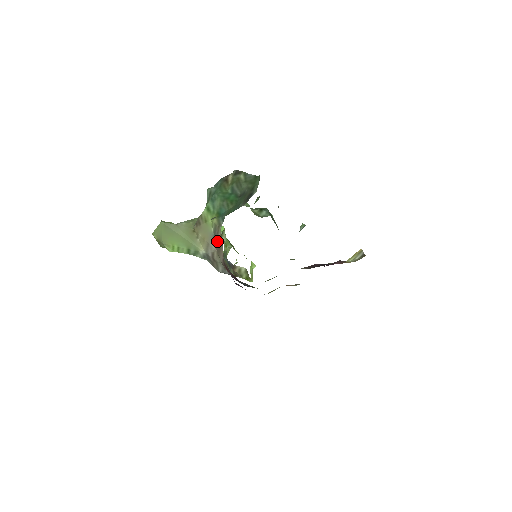
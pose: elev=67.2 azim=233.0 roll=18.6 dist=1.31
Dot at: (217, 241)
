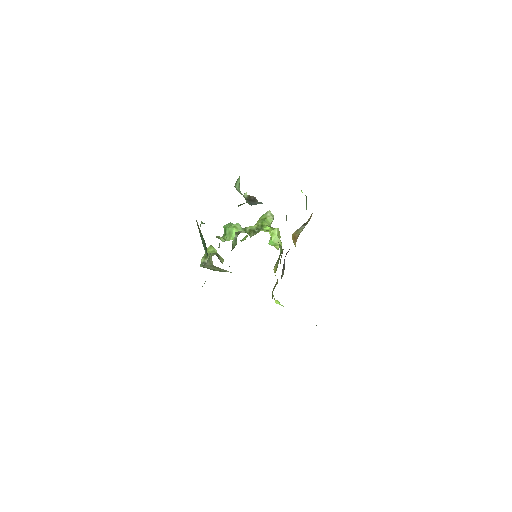
Dot at: occluded
